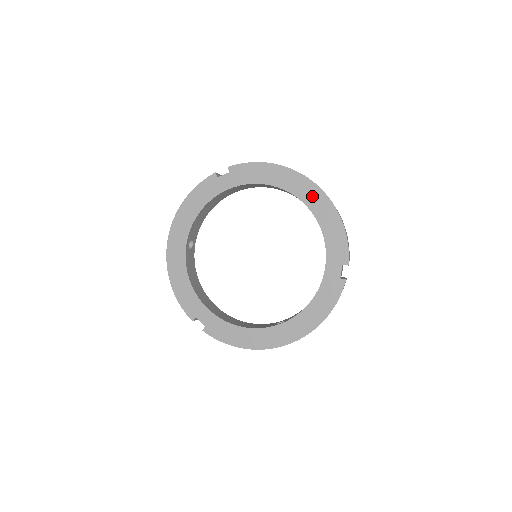
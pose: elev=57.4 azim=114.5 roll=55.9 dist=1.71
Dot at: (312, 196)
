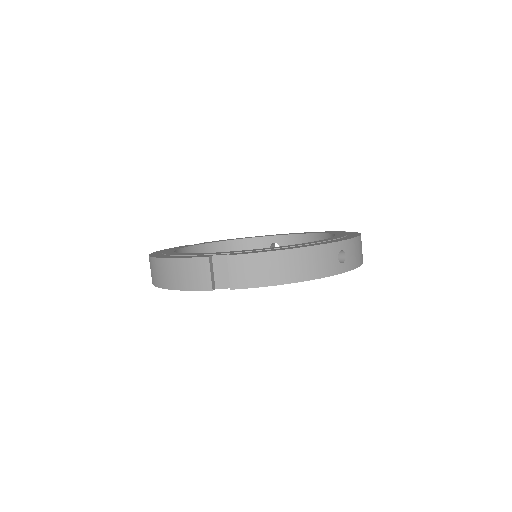
Dot at: occluded
